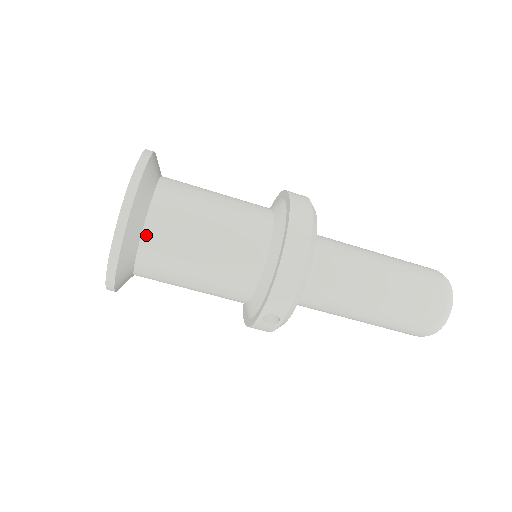
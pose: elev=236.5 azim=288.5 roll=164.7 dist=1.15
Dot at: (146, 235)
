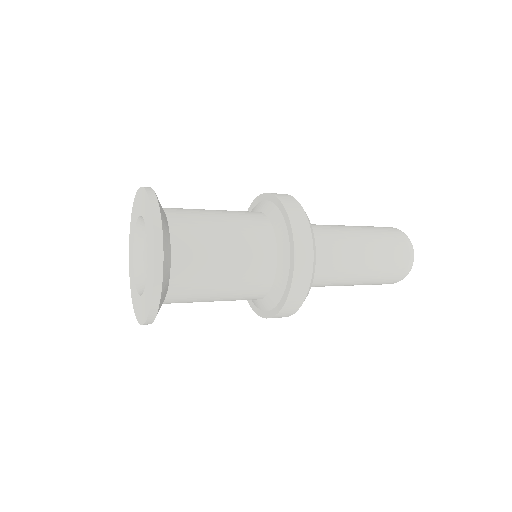
Dot at: occluded
